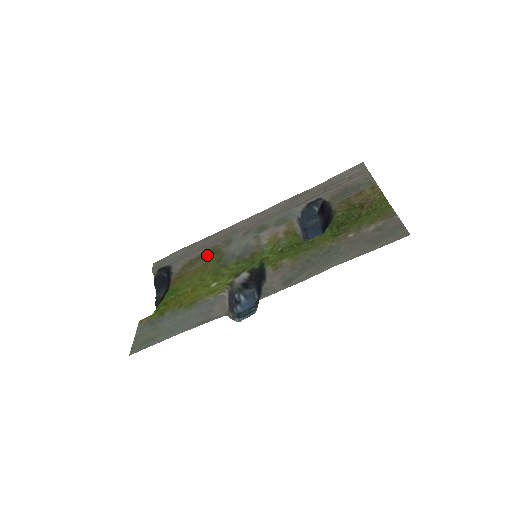
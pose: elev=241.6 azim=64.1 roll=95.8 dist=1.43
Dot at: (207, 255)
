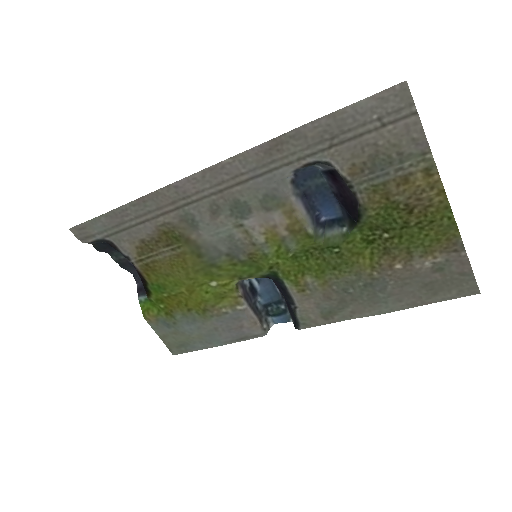
Dot at: (168, 241)
